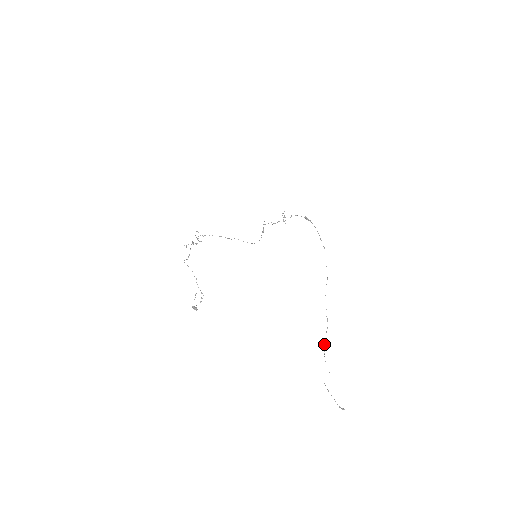
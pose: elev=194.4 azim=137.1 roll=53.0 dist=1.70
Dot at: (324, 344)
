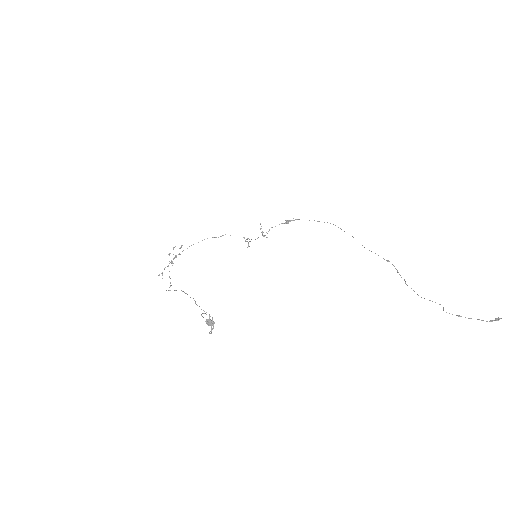
Dot at: occluded
